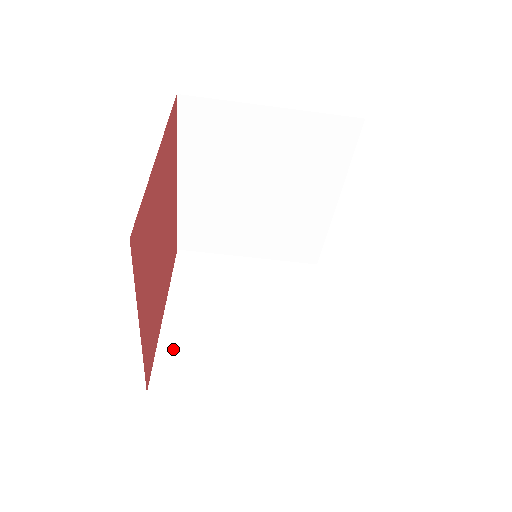
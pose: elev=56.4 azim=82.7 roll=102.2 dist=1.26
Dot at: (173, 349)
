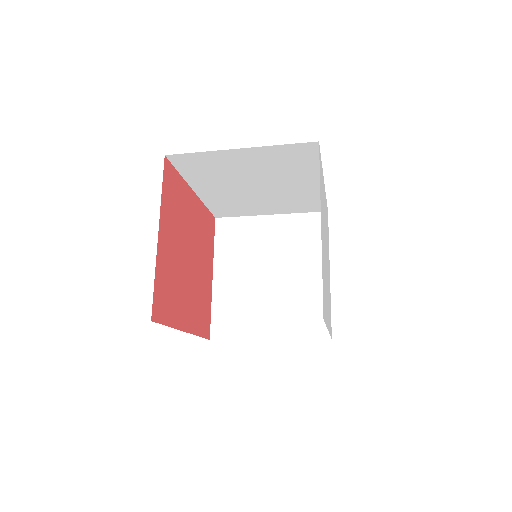
Dot at: (222, 306)
